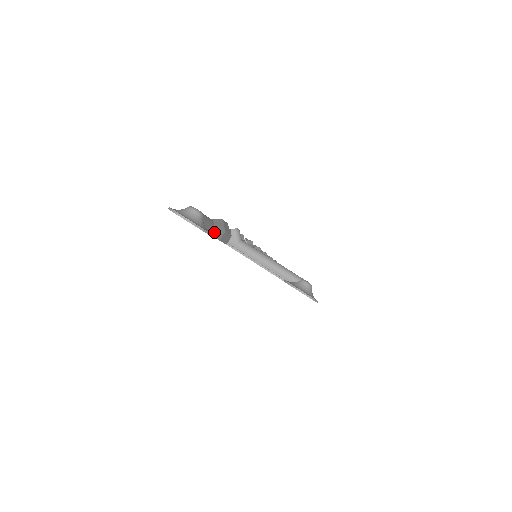
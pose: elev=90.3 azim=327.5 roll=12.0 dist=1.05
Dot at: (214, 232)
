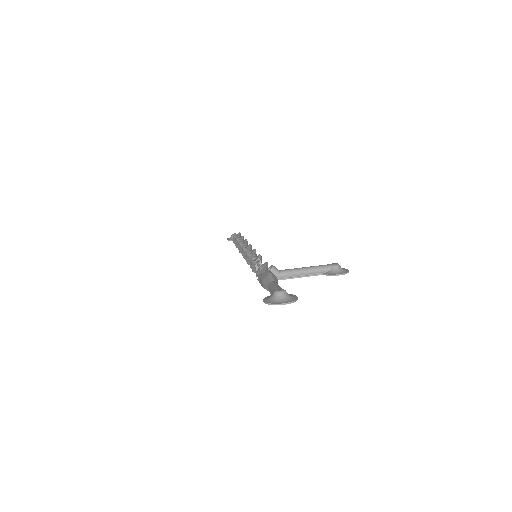
Dot at: occluded
